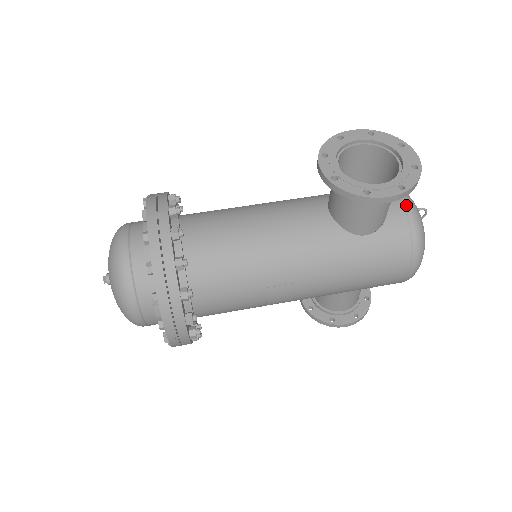
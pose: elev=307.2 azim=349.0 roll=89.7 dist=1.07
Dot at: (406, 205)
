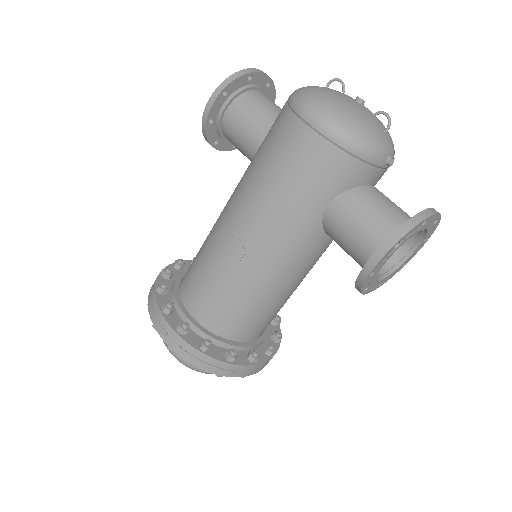
Dot at: occluded
